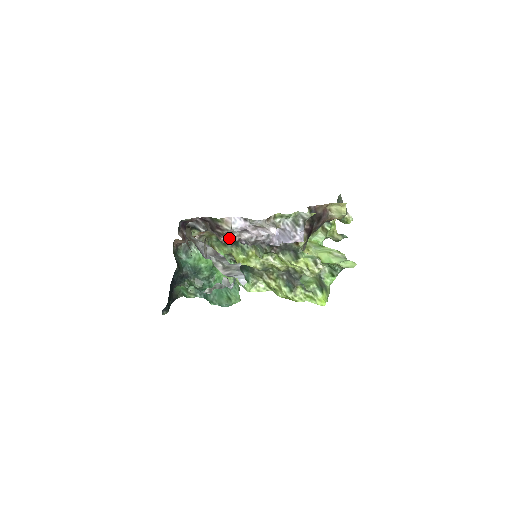
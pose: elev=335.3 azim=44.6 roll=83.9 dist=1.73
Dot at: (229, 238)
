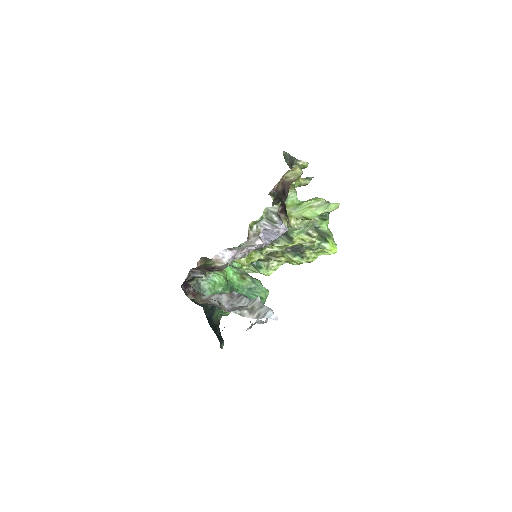
Dot at: occluded
